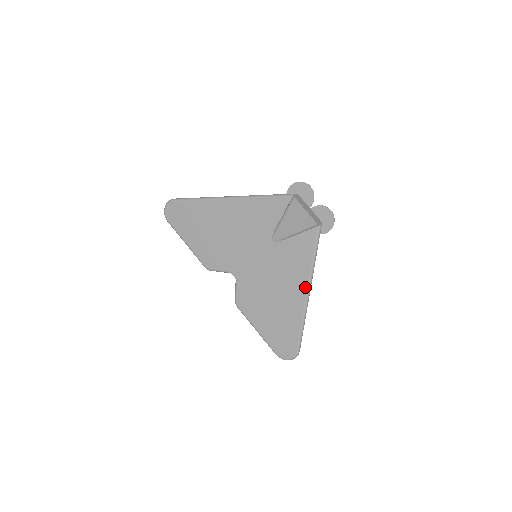
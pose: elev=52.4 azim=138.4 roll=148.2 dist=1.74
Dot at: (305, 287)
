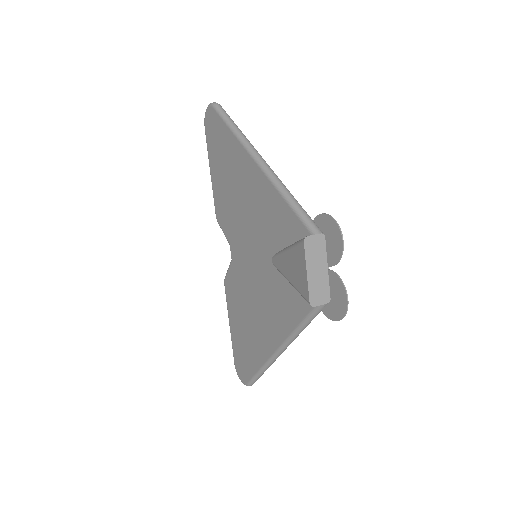
Dot at: (277, 344)
